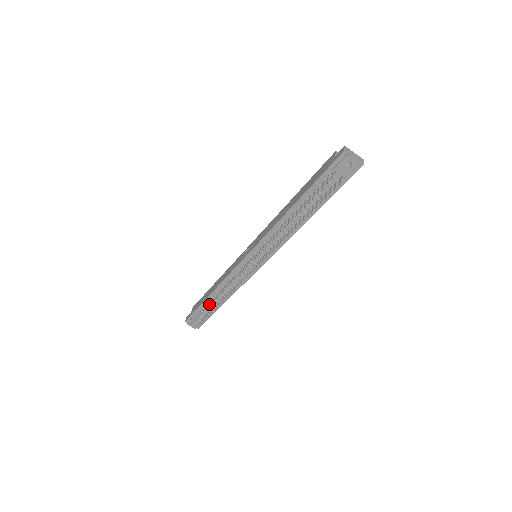
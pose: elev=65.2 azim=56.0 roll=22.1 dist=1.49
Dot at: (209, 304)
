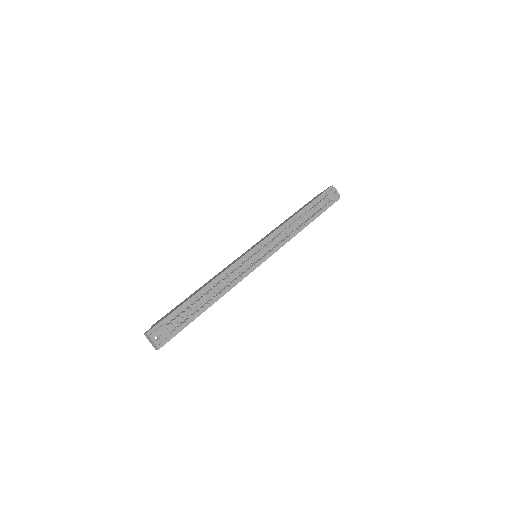
Dot at: (194, 304)
